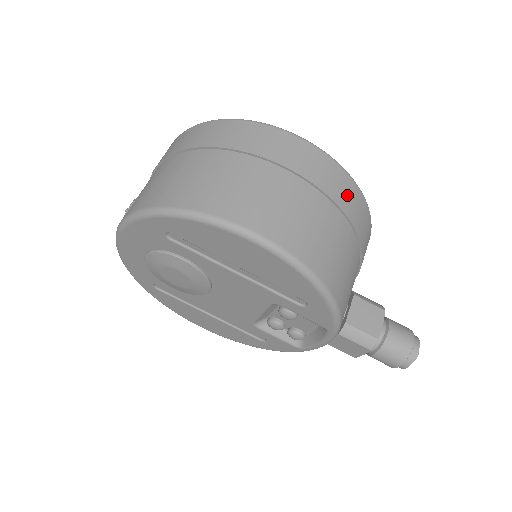
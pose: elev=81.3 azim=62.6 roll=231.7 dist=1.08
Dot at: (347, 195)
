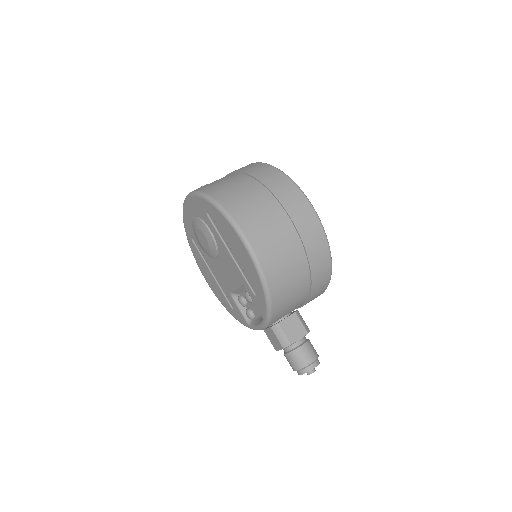
Dot at: (317, 250)
